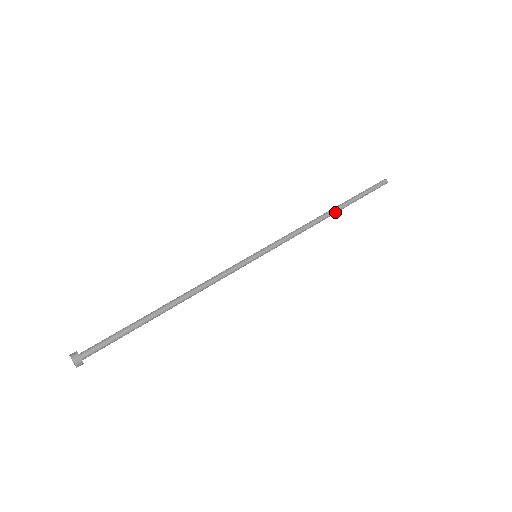
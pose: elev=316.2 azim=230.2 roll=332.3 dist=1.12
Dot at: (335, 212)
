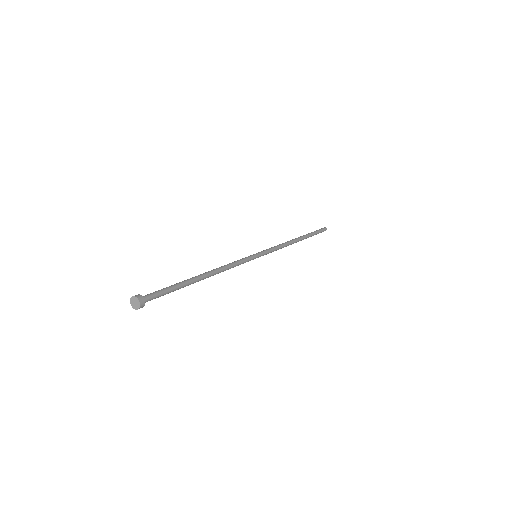
Dot at: (300, 239)
